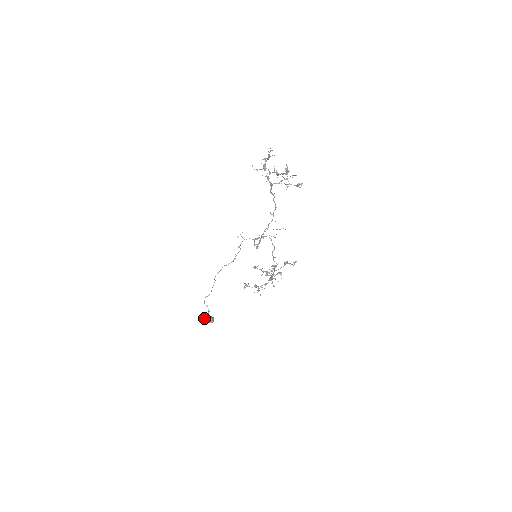
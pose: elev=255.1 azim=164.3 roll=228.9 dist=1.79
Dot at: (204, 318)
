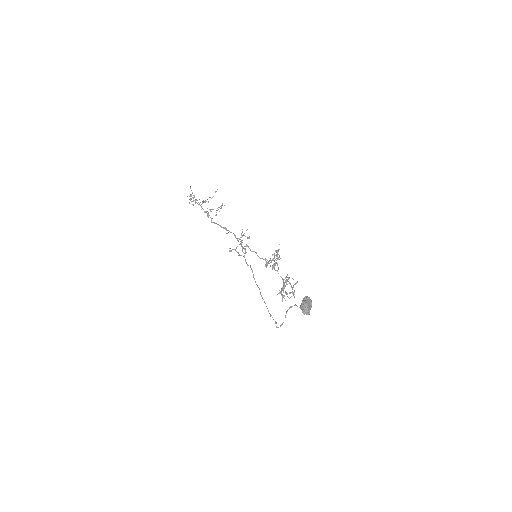
Dot at: (302, 307)
